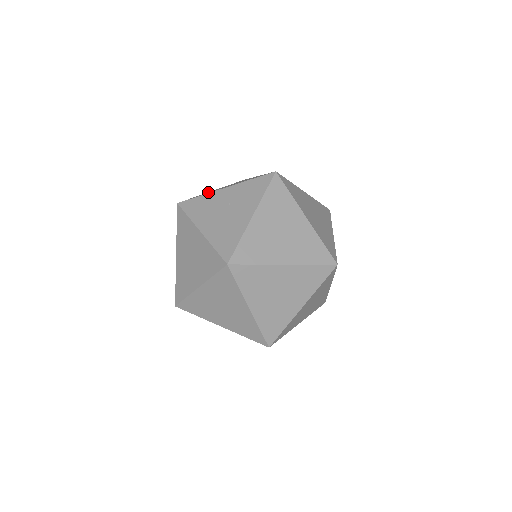
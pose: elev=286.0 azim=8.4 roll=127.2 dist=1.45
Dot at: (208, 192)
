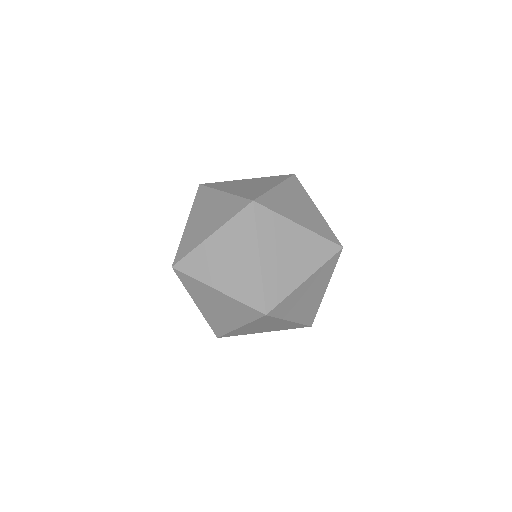
Dot at: occluded
